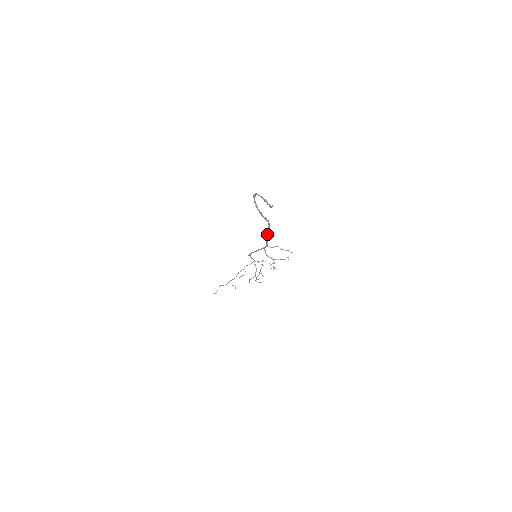
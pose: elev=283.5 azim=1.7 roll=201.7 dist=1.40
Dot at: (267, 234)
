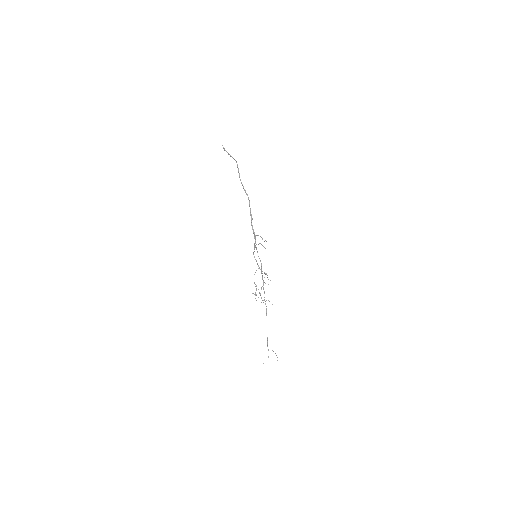
Dot at: (250, 214)
